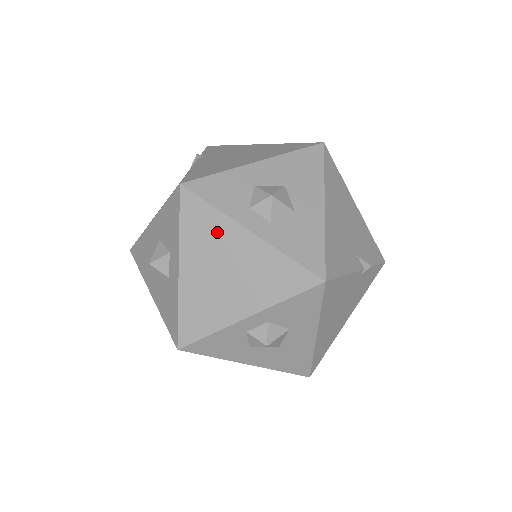
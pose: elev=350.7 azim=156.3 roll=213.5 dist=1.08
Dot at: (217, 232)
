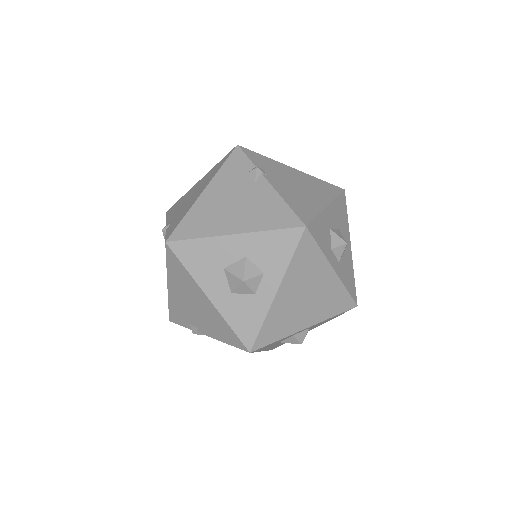
Dot at: (314, 267)
